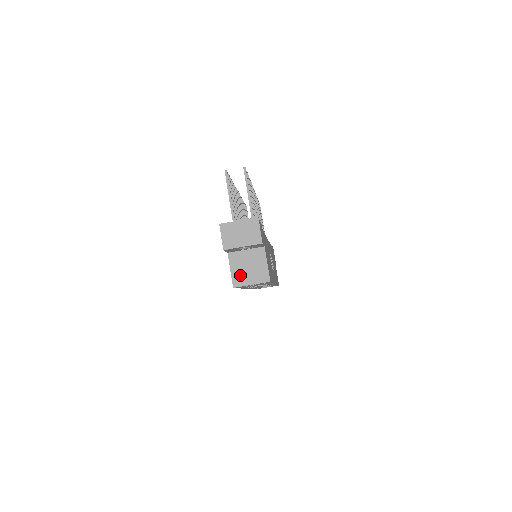
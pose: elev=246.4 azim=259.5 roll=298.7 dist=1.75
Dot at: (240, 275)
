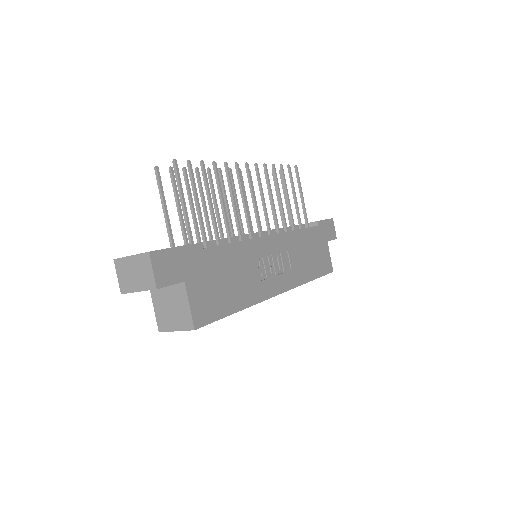
Dot at: (164, 317)
